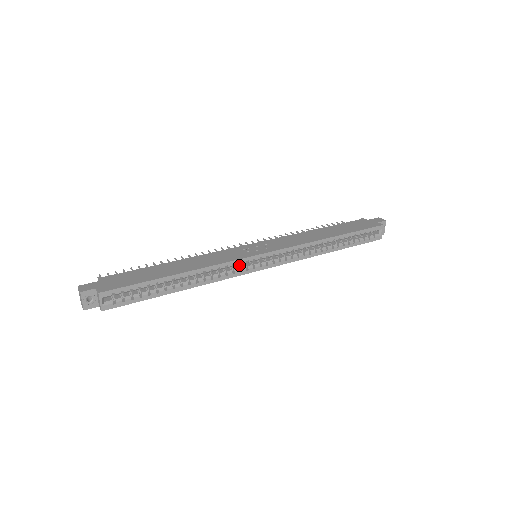
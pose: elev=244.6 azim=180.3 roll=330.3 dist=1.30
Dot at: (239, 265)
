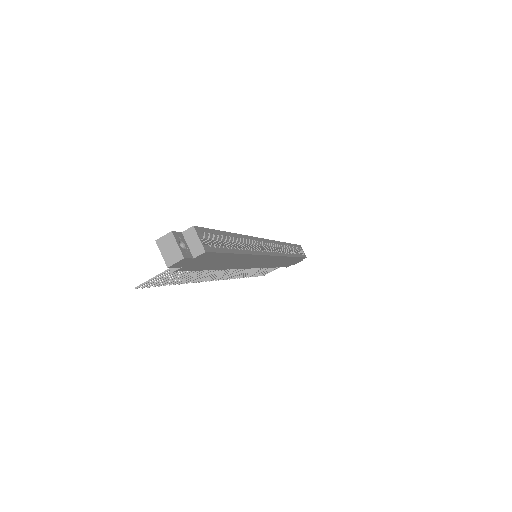
Dot at: occluded
